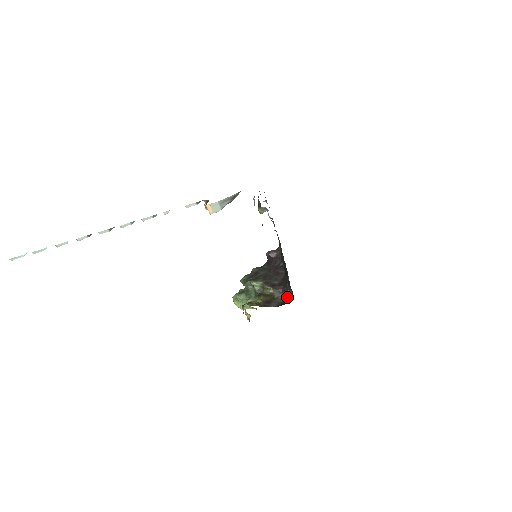
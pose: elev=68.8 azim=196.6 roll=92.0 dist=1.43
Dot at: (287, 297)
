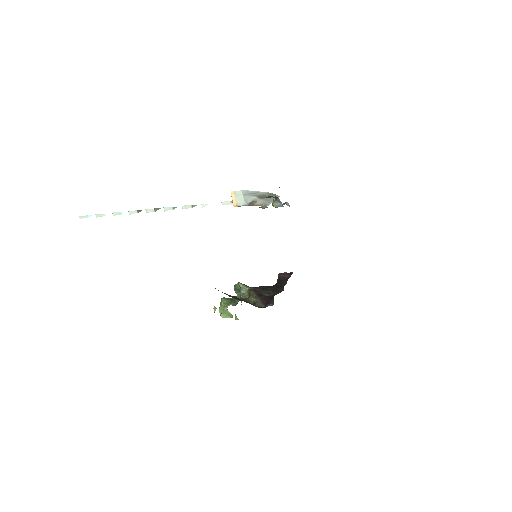
Dot at: occluded
